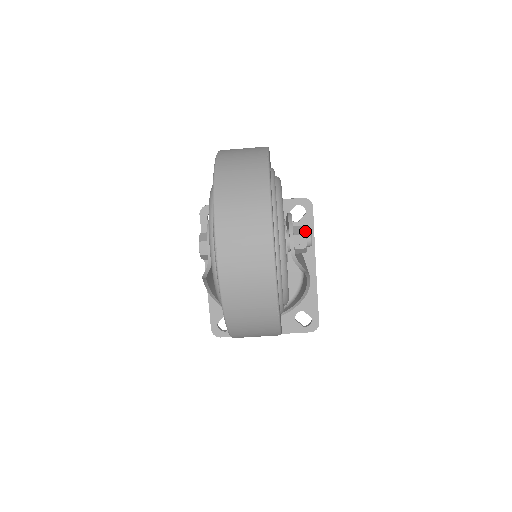
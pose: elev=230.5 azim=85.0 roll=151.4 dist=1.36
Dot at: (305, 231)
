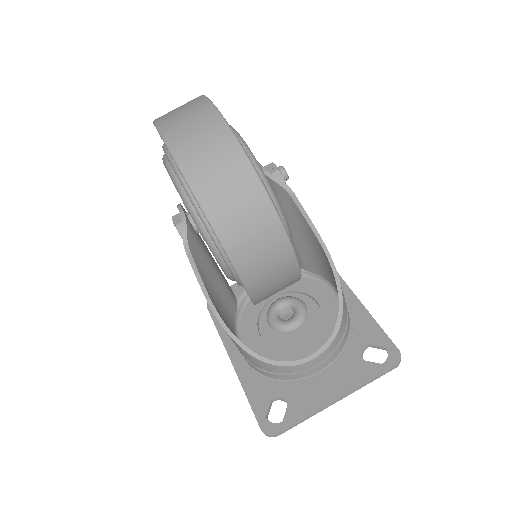
Dot at: (272, 164)
